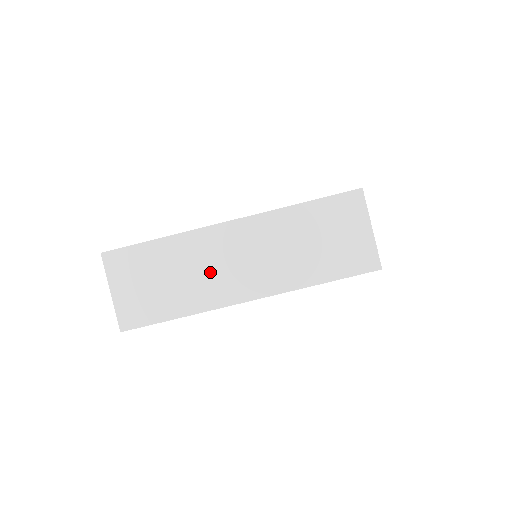
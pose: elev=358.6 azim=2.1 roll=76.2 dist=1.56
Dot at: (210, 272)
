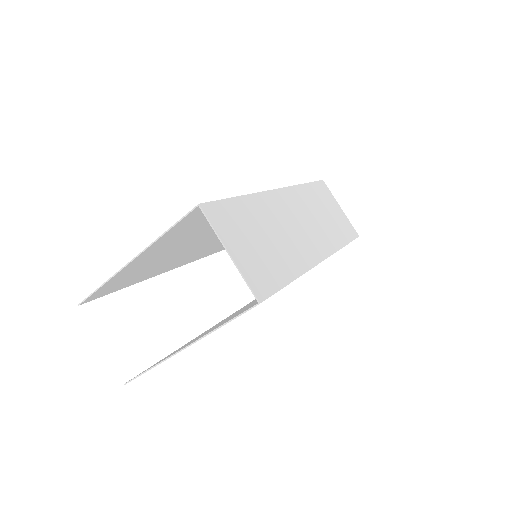
Dot at: (289, 233)
